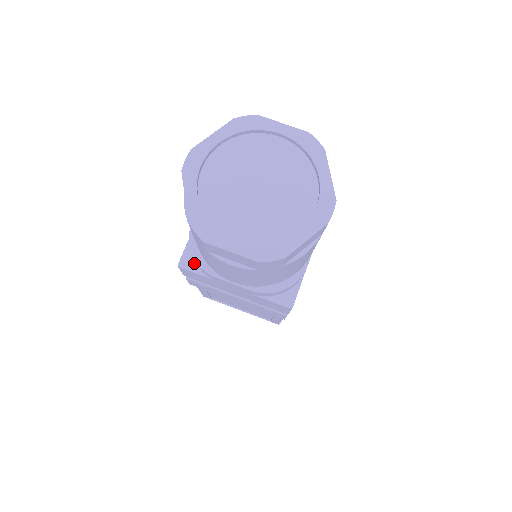
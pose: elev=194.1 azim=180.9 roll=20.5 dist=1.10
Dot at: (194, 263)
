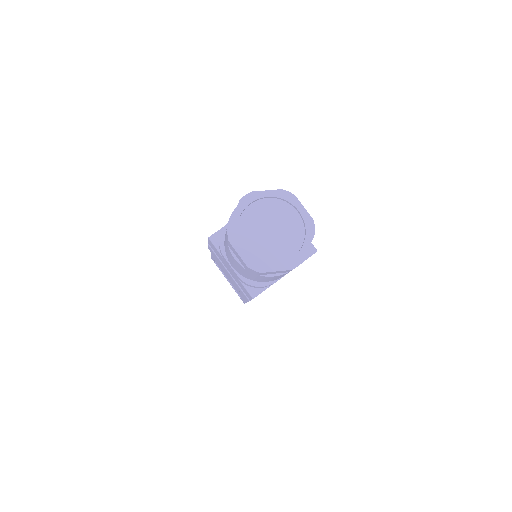
Dot at: (218, 242)
